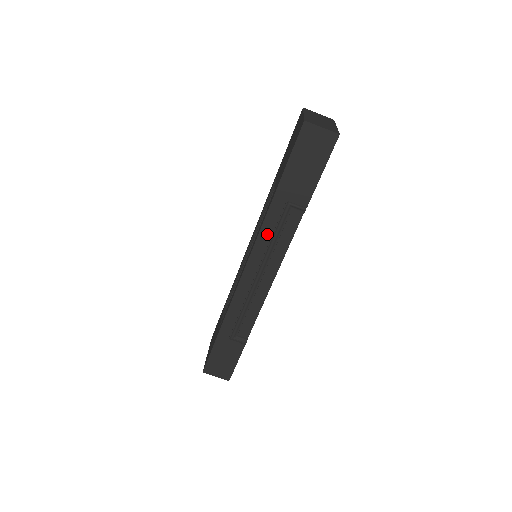
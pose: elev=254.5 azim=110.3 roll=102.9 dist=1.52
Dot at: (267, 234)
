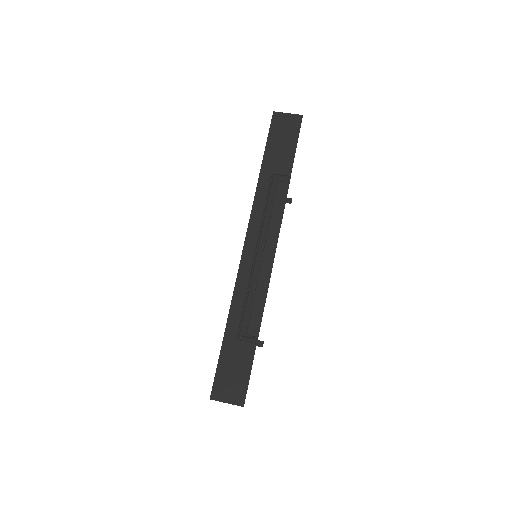
Dot at: (260, 207)
